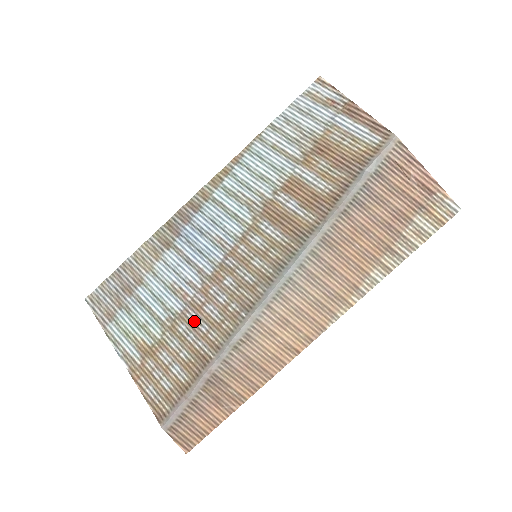
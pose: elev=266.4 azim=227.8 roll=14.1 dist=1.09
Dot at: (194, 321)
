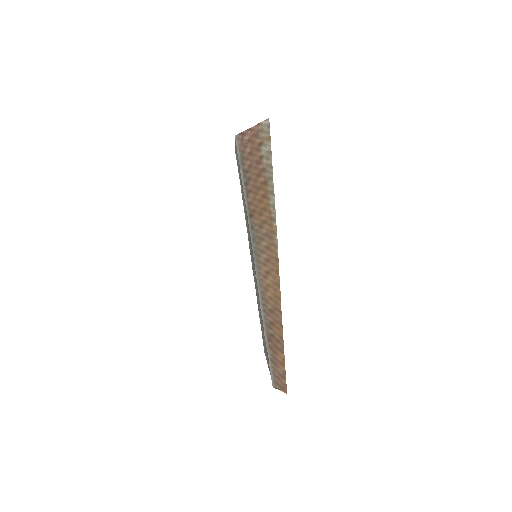
Dot at: (261, 316)
